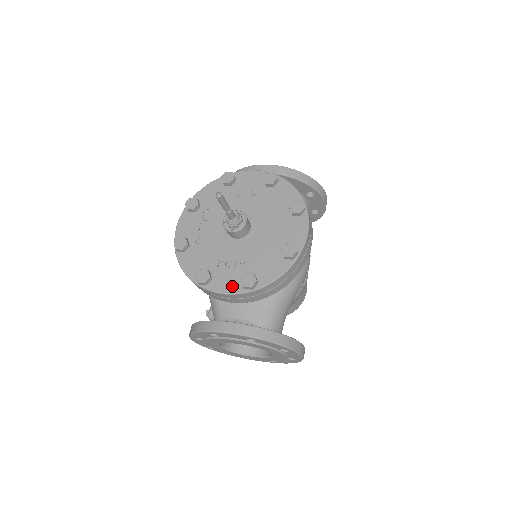
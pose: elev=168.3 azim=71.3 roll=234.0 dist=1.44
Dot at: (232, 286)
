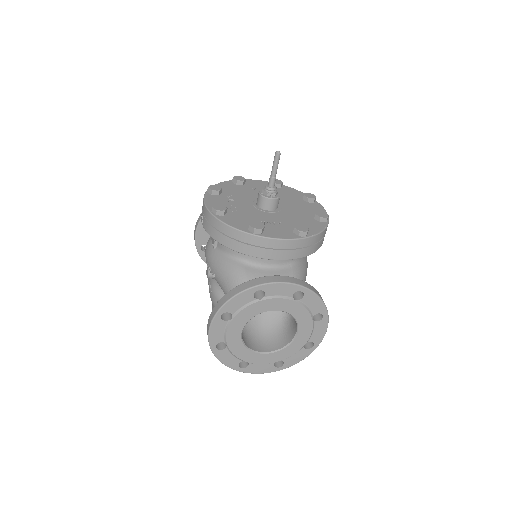
Dot at: (286, 235)
